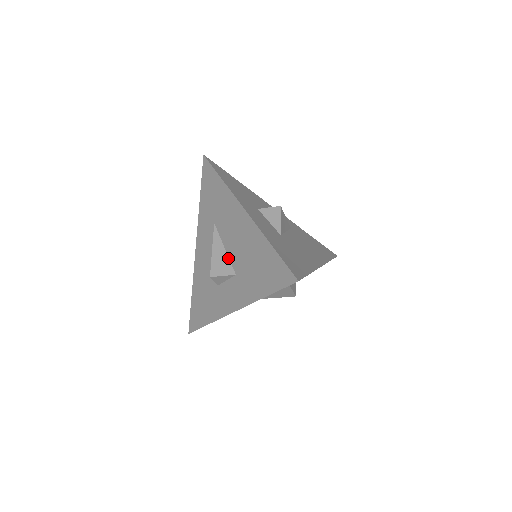
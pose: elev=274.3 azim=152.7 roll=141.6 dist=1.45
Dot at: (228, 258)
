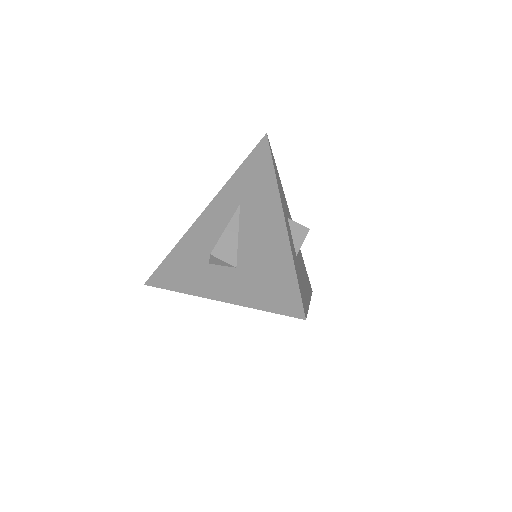
Dot at: (237, 247)
